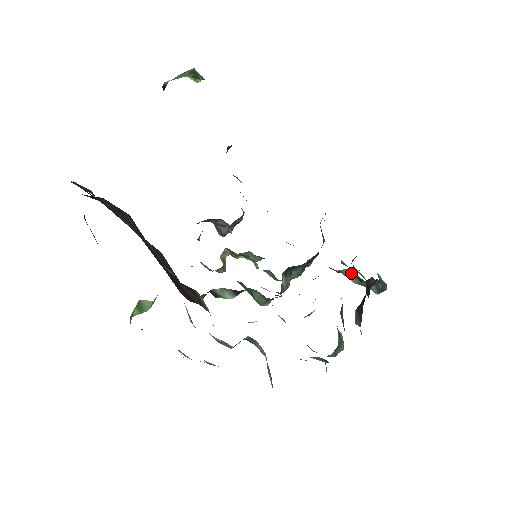
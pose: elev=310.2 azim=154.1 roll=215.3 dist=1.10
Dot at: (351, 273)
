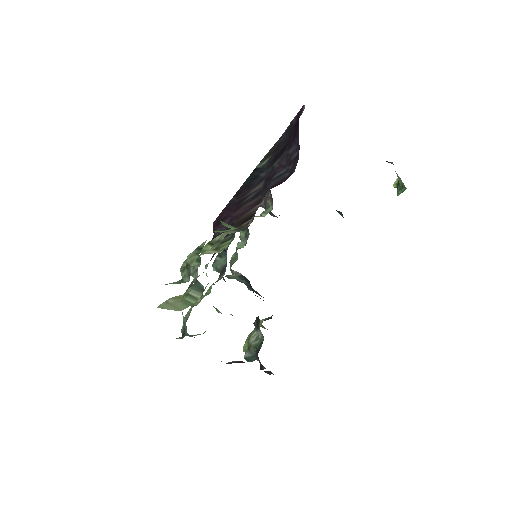
Dot at: (259, 338)
